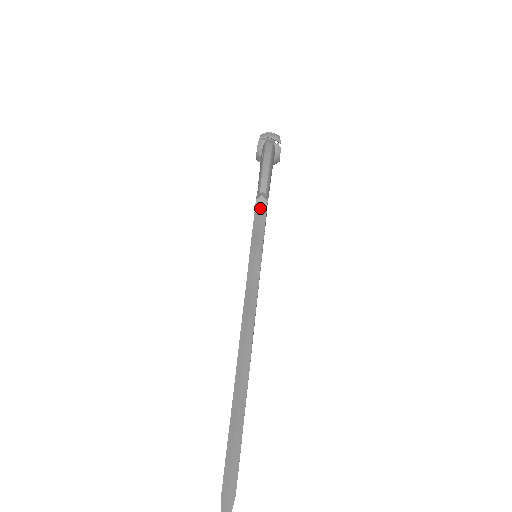
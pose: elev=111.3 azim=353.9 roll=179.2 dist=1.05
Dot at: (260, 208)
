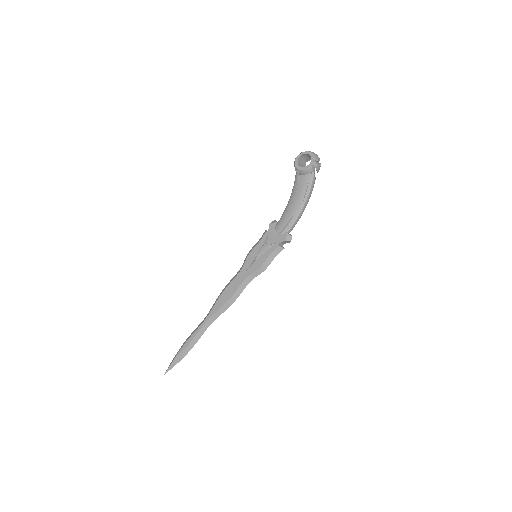
Dot at: (284, 248)
